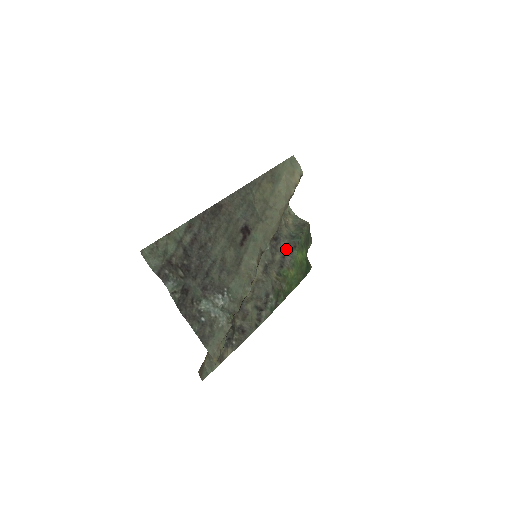
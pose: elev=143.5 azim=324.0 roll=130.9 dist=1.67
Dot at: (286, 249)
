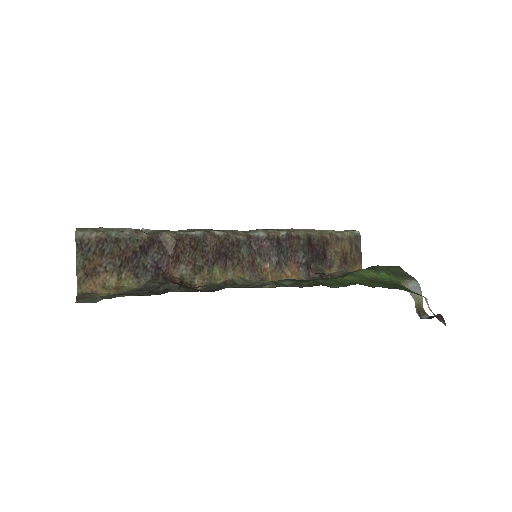
Dot at: occluded
